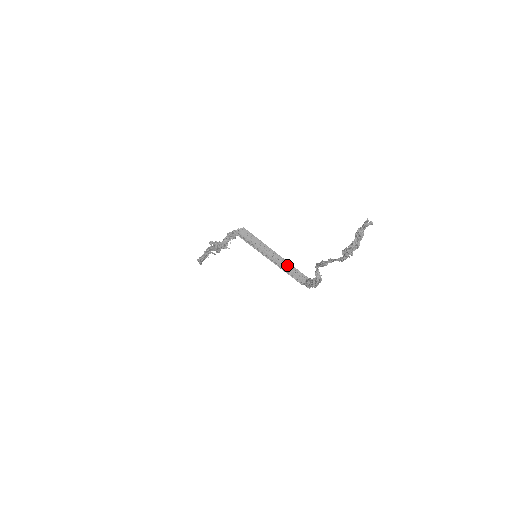
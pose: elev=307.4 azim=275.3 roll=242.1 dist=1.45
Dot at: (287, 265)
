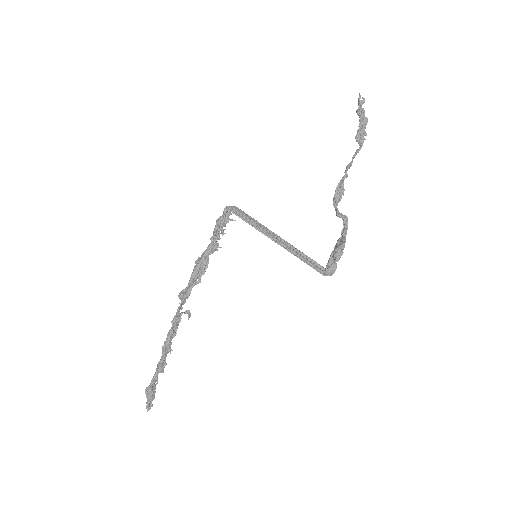
Dot at: (297, 252)
